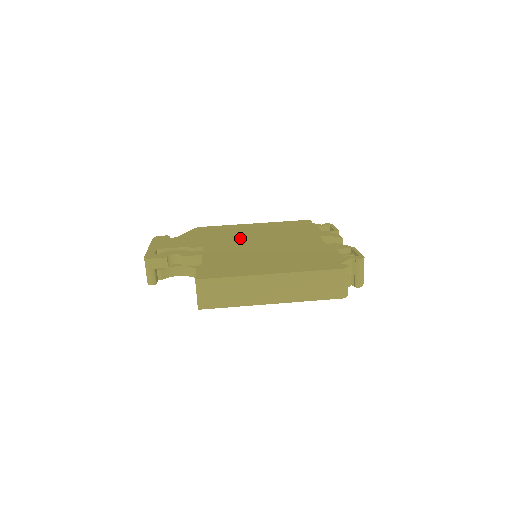
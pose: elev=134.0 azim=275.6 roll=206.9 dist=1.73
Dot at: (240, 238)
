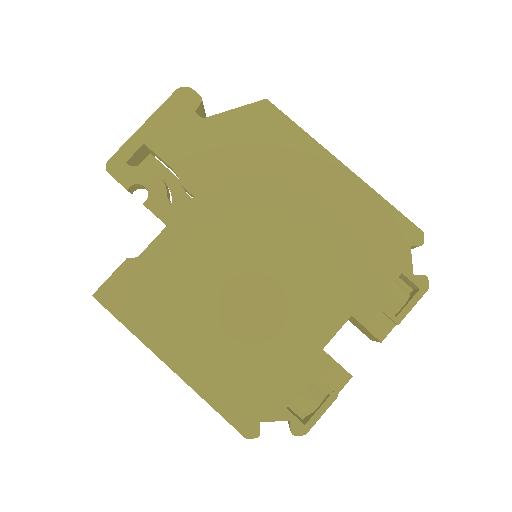
Dot at: (262, 212)
